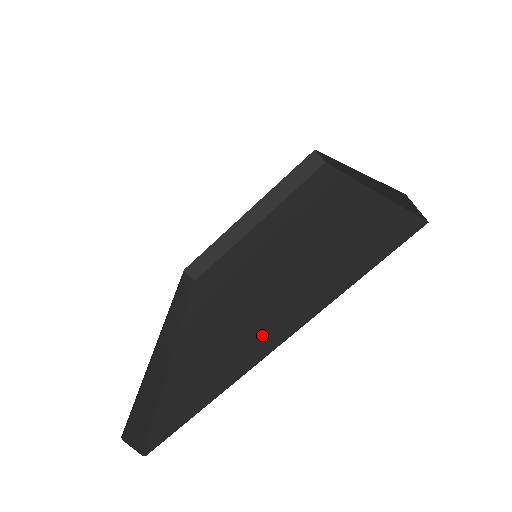
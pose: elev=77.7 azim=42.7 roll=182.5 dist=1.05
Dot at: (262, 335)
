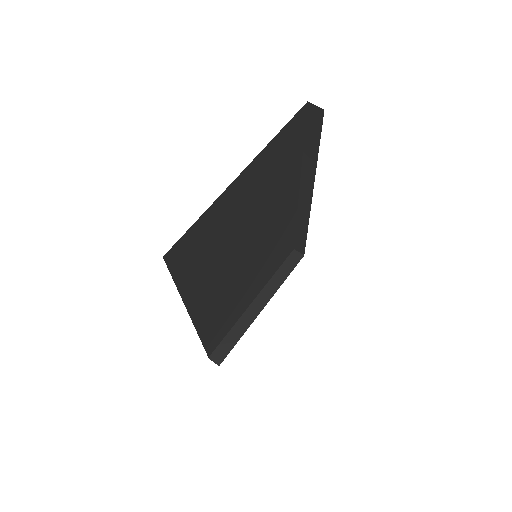
Dot at: occluded
